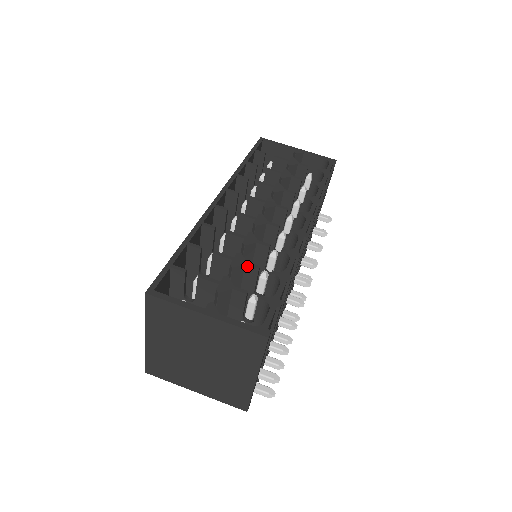
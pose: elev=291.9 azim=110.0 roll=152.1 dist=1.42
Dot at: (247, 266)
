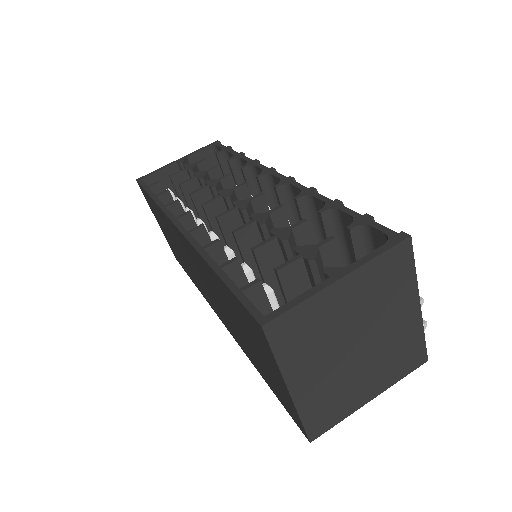
Dot at: (294, 229)
